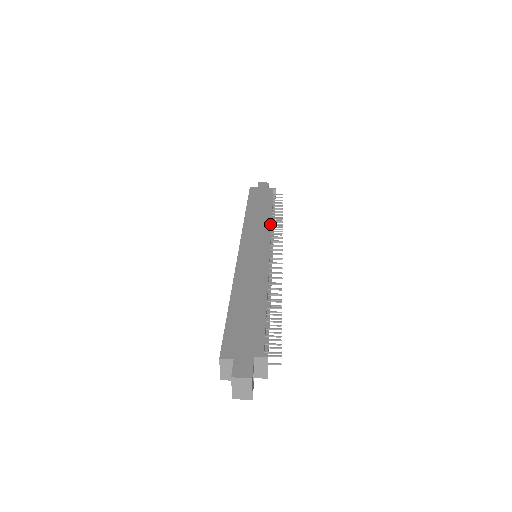
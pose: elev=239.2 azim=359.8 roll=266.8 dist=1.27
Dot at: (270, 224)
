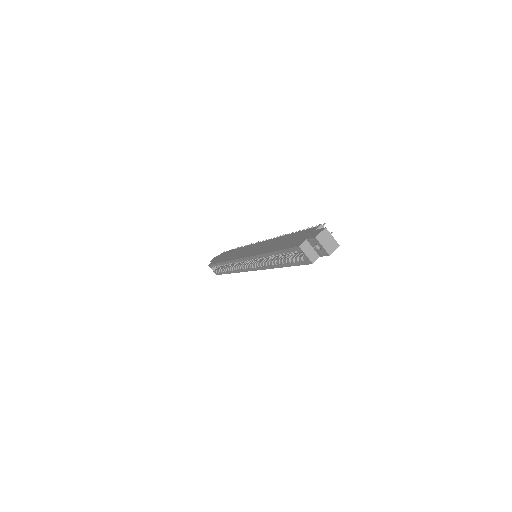
Dot at: (244, 247)
